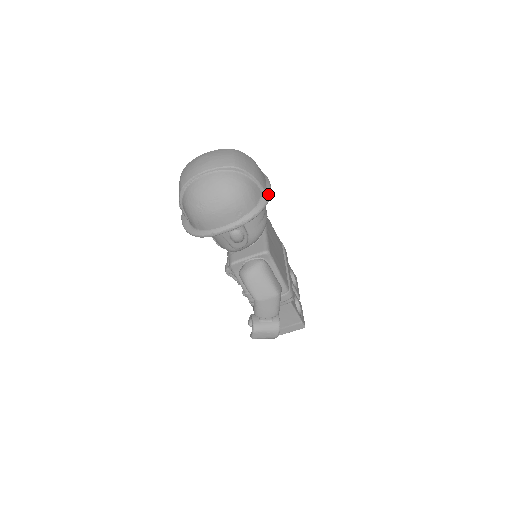
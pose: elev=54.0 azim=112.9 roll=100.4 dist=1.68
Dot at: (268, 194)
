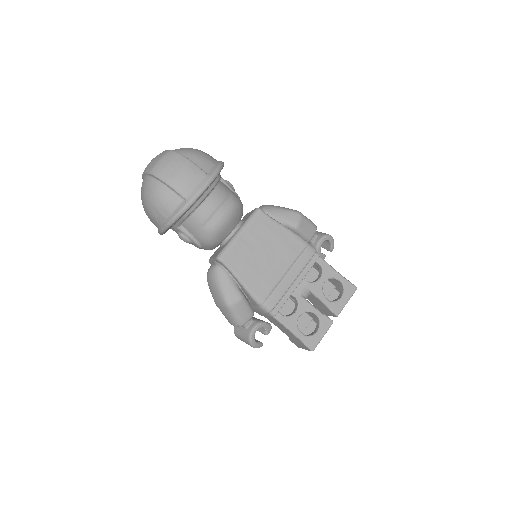
Dot at: (188, 201)
